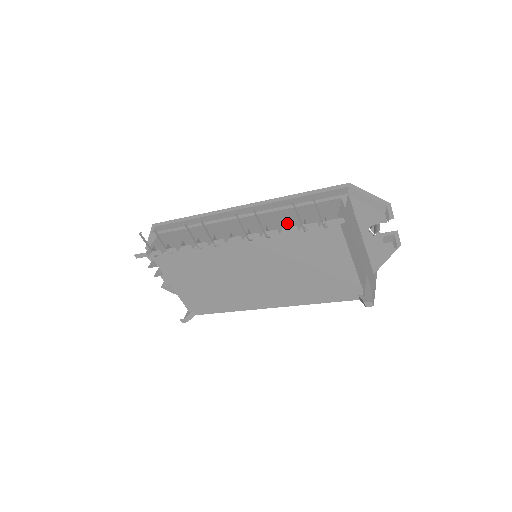
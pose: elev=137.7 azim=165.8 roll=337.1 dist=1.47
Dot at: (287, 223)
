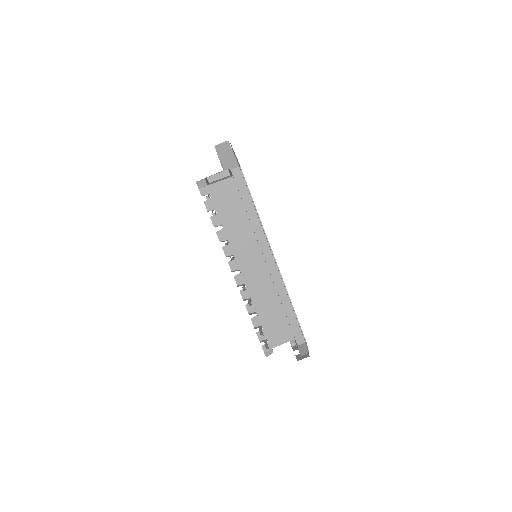
Dot at: (262, 312)
